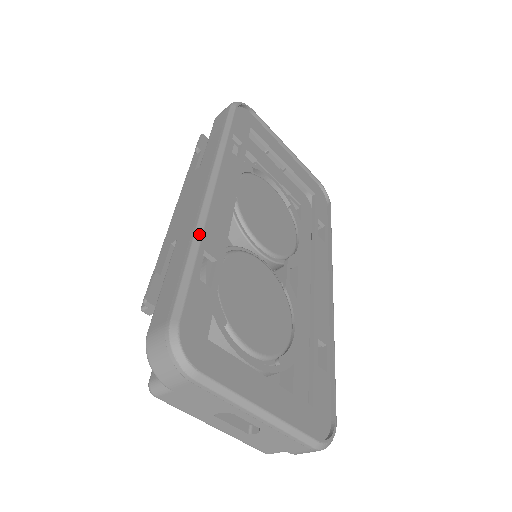
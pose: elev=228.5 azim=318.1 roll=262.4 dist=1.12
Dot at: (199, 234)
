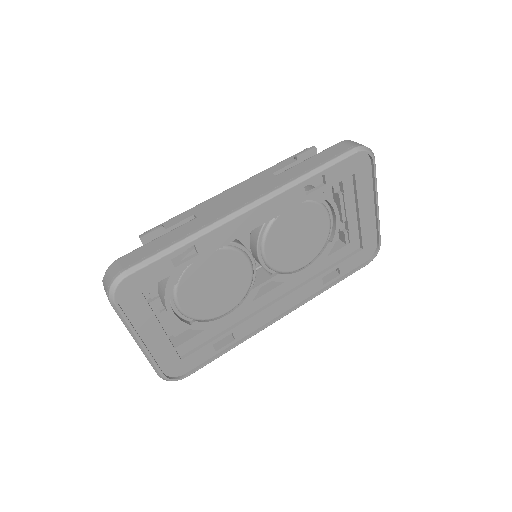
Dot at: (200, 234)
